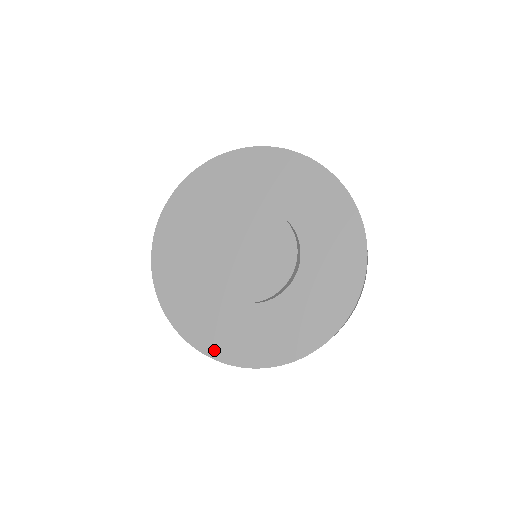
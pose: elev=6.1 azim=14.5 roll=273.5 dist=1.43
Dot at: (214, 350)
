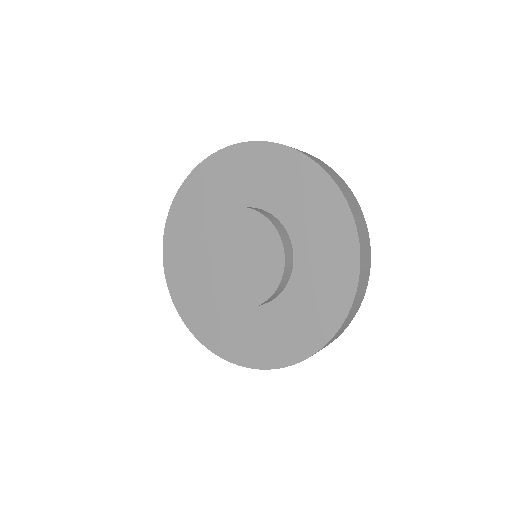
Dot at: (181, 306)
